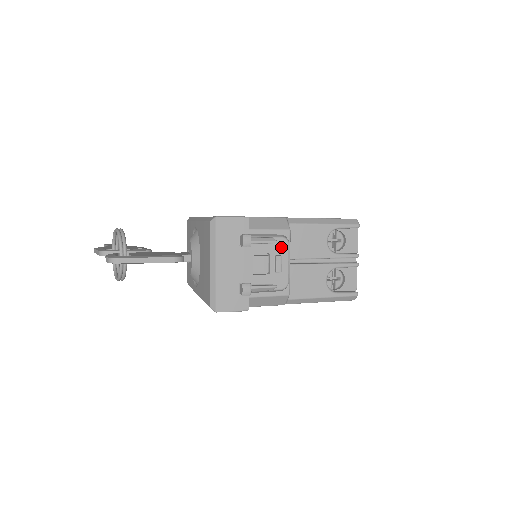
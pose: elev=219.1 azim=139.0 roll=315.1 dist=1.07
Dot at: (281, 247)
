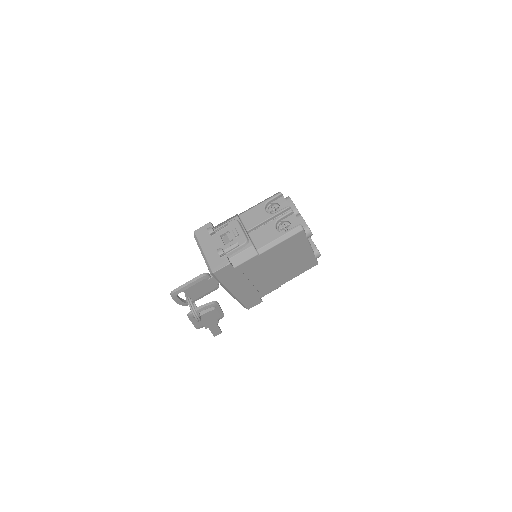
Dot at: (234, 225)
